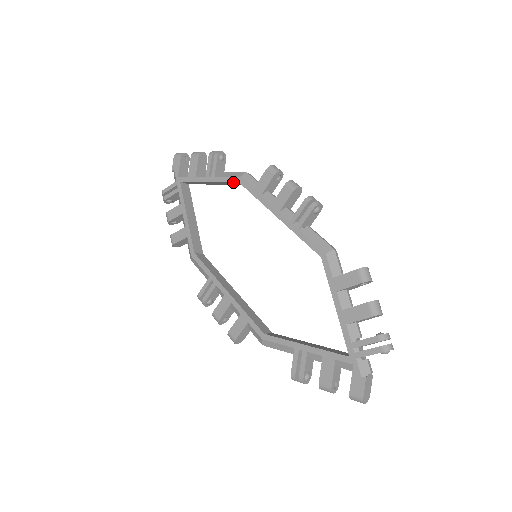
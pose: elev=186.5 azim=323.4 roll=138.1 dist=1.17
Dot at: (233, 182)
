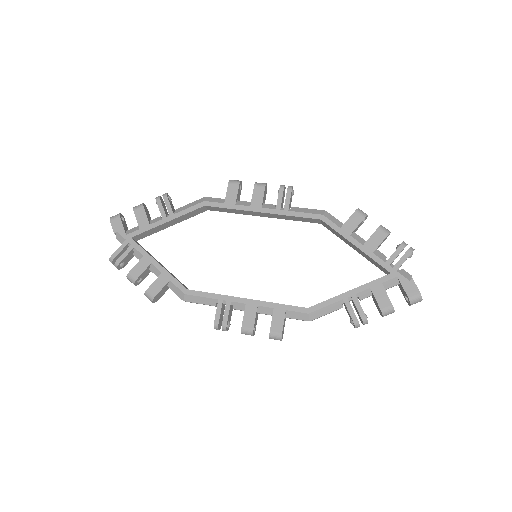
Dot at: (197, 209)
